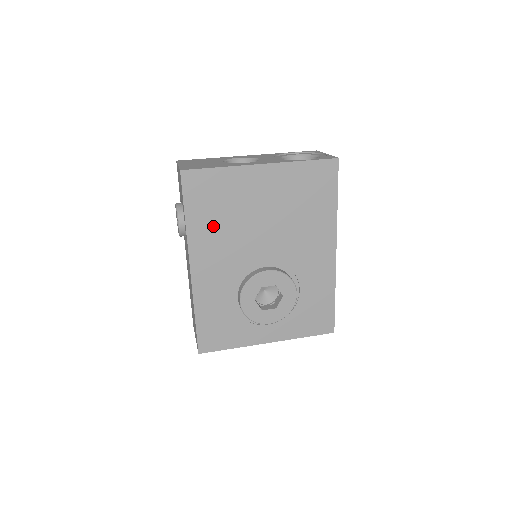
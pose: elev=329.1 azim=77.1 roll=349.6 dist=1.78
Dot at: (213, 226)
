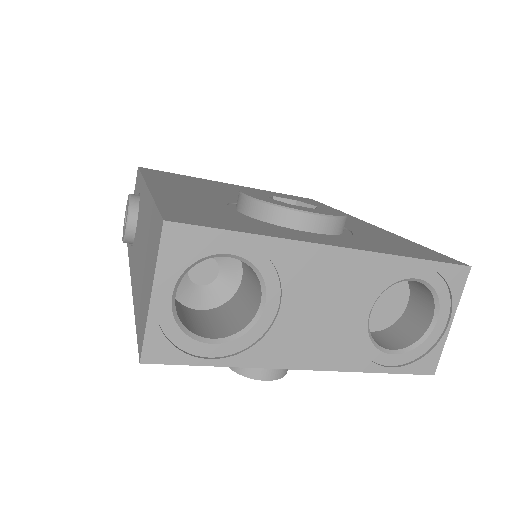
Dot at: occluded
